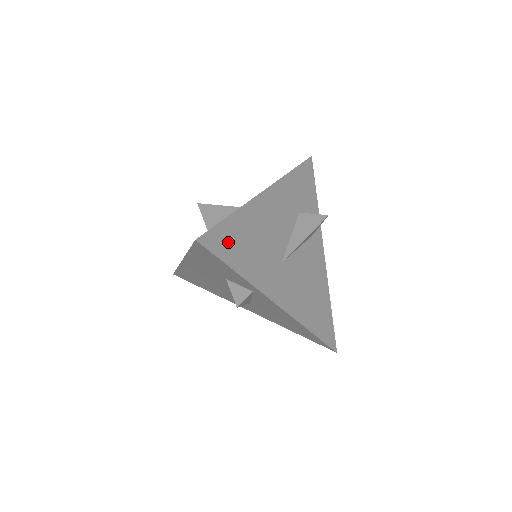
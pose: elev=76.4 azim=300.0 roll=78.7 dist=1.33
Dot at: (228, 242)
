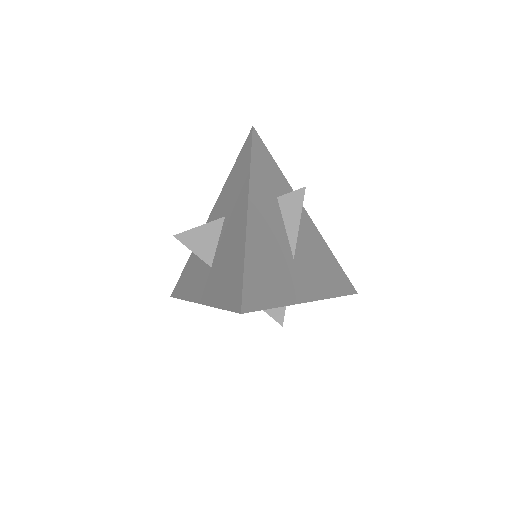
Dot at: (258, 287)
